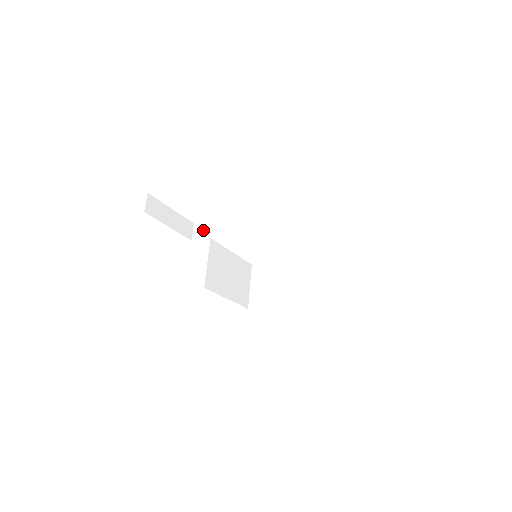
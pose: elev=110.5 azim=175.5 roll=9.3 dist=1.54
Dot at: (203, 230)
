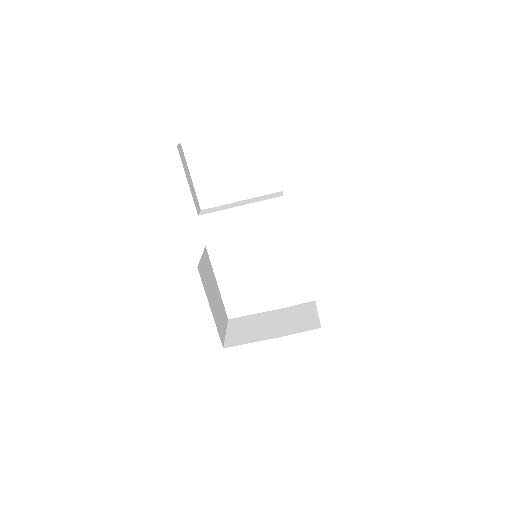
Dot at: (212, 210)
